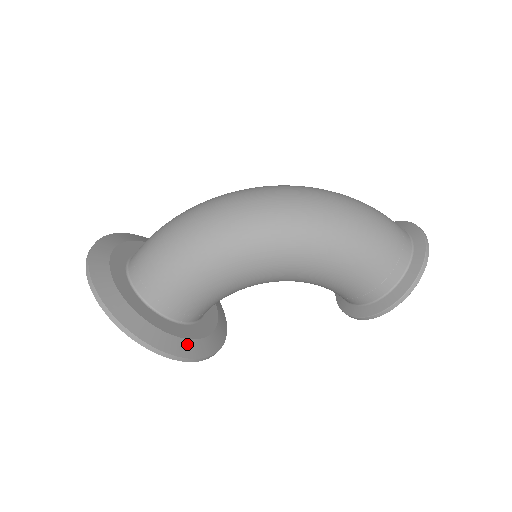
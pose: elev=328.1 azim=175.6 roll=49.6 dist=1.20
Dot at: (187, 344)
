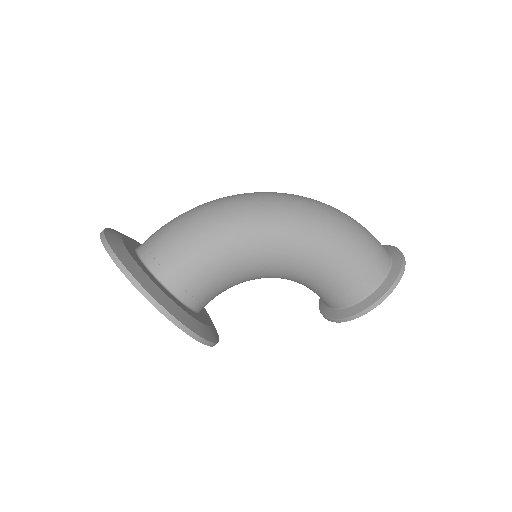
Dot at: (192, 321)
